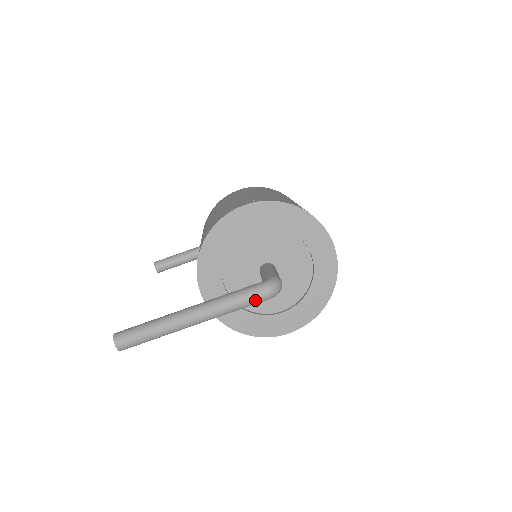
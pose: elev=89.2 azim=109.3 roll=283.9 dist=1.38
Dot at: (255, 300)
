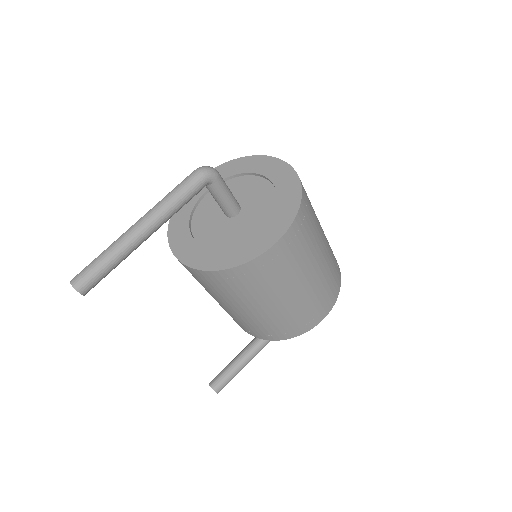
Dot at: (188, 182)
